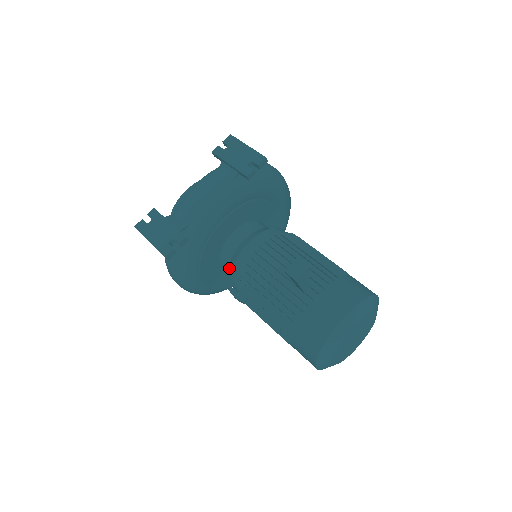
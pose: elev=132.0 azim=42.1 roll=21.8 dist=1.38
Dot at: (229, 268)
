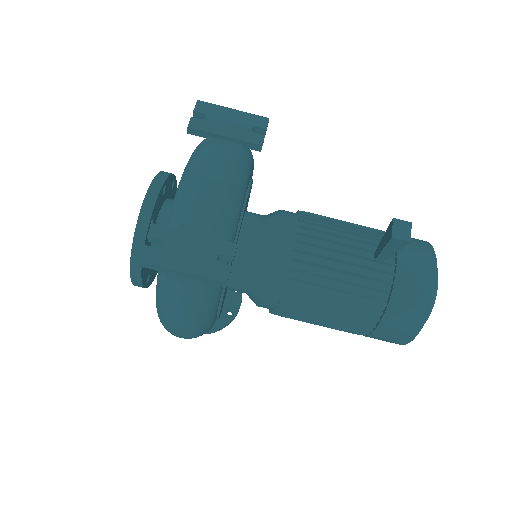
Dot at: (252, 278)
